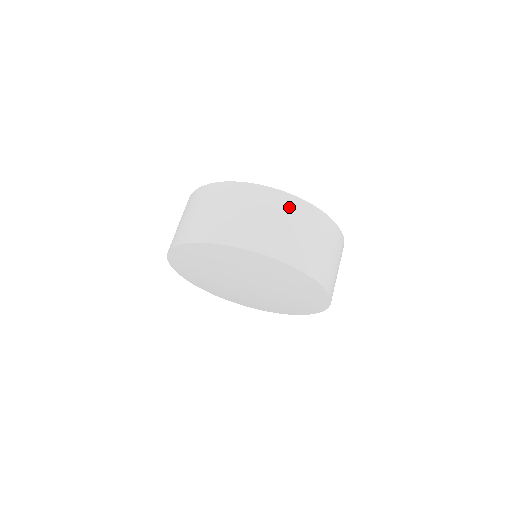
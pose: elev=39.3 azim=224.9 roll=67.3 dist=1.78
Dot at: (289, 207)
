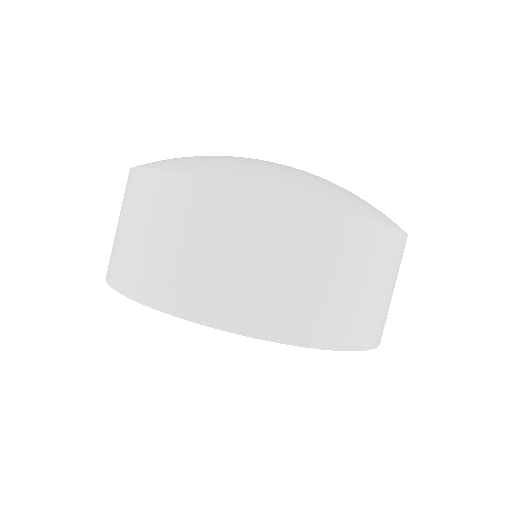
Dot at: (255, 219)
